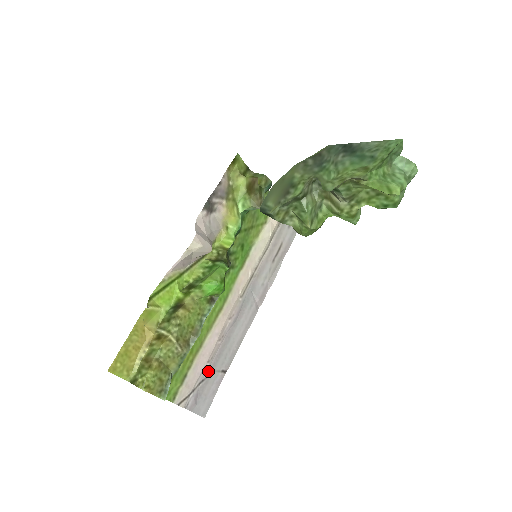
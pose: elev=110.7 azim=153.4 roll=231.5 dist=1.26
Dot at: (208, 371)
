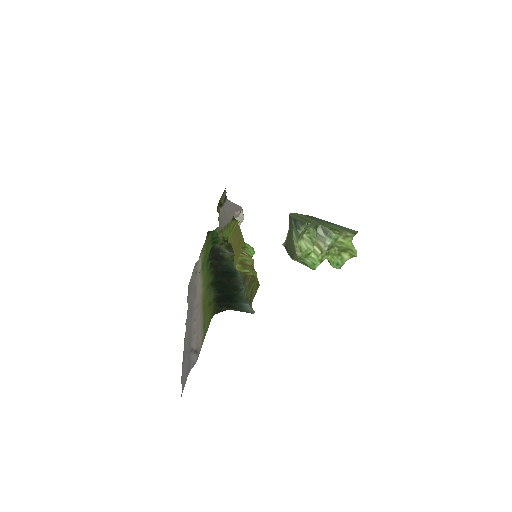
Dot at: (190, 344)
